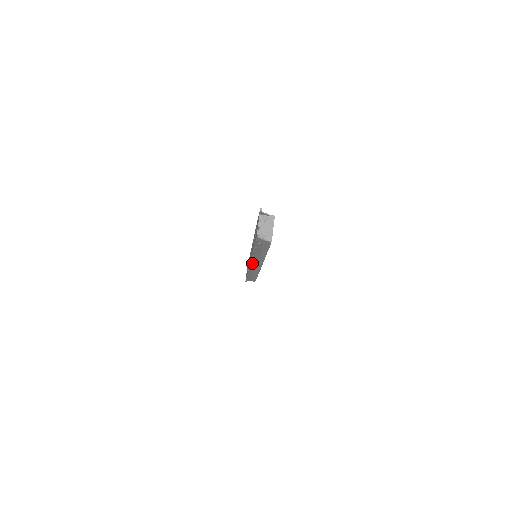
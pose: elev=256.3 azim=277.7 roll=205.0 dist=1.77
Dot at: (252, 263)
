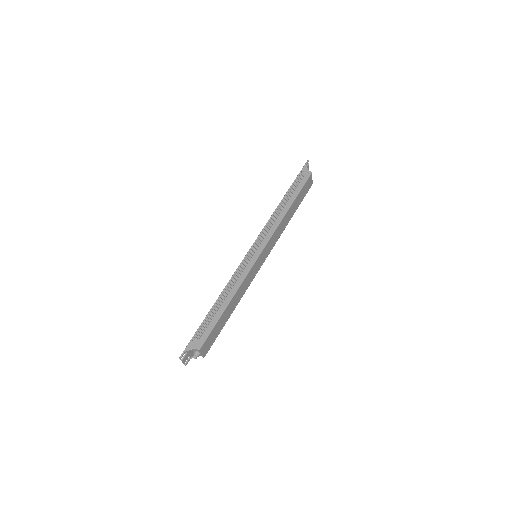
Dot at: (258, 240)
